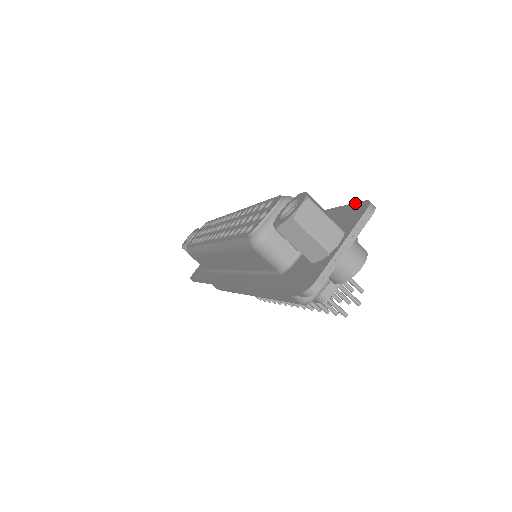
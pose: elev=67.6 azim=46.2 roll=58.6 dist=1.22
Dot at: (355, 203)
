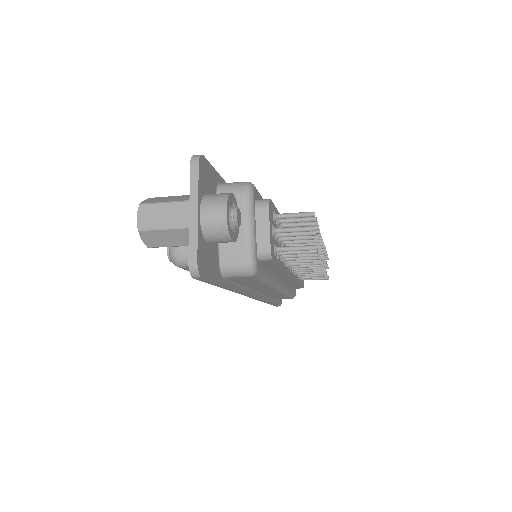
Dot at: occluded
